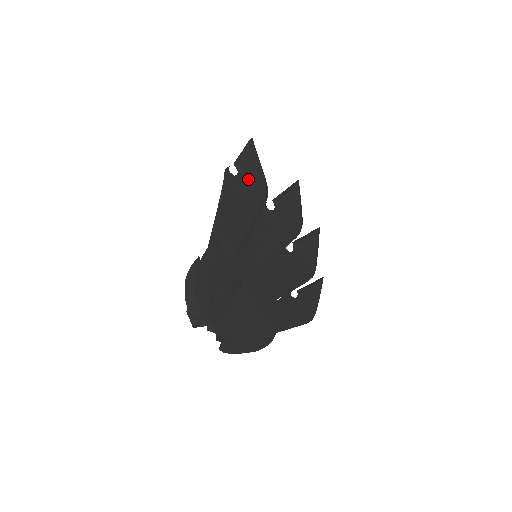
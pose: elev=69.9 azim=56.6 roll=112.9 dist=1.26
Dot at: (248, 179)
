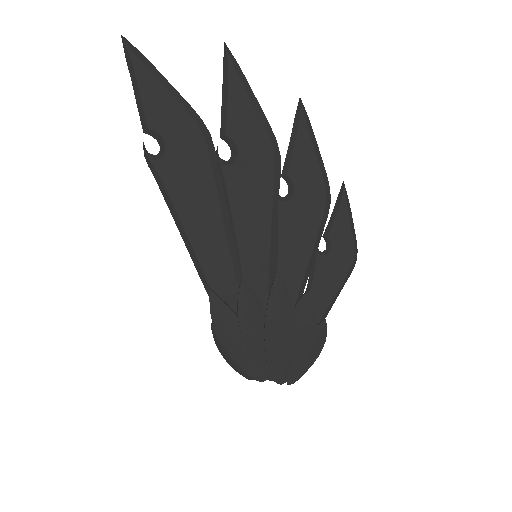
Dot at: (174, 144)
